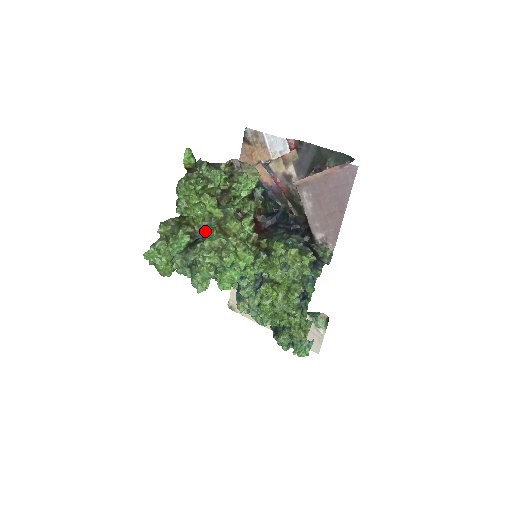
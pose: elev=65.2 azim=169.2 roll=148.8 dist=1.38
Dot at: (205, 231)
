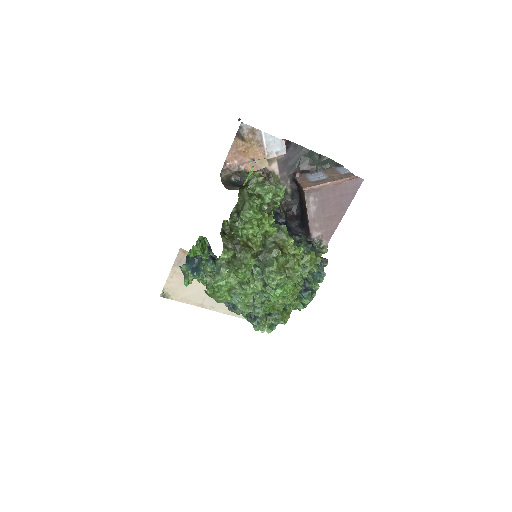
Dot at: (263, 251)
